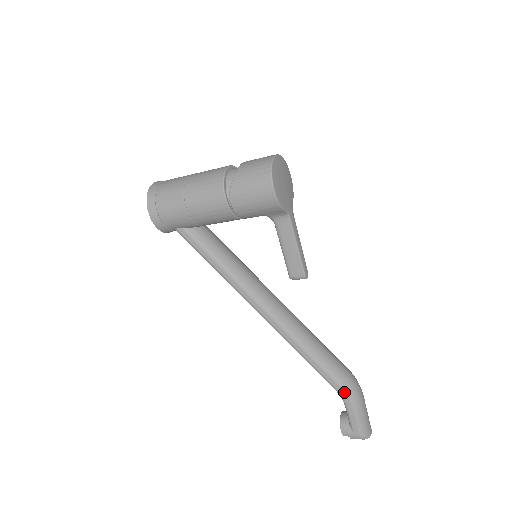
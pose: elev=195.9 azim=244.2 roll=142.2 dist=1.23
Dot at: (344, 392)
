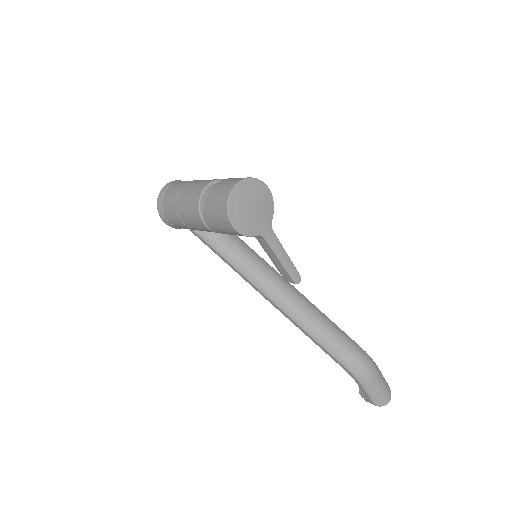
Dot at: (351, 373)
